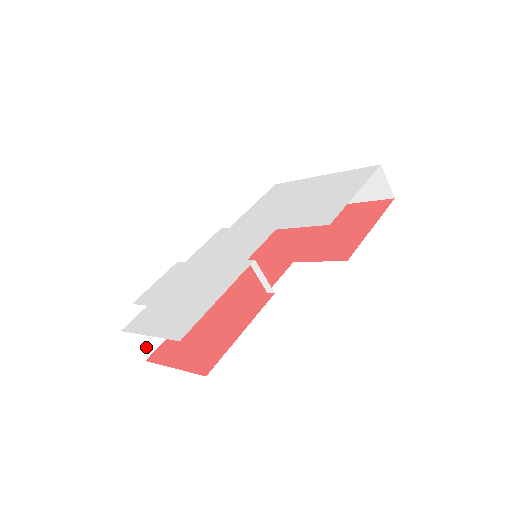
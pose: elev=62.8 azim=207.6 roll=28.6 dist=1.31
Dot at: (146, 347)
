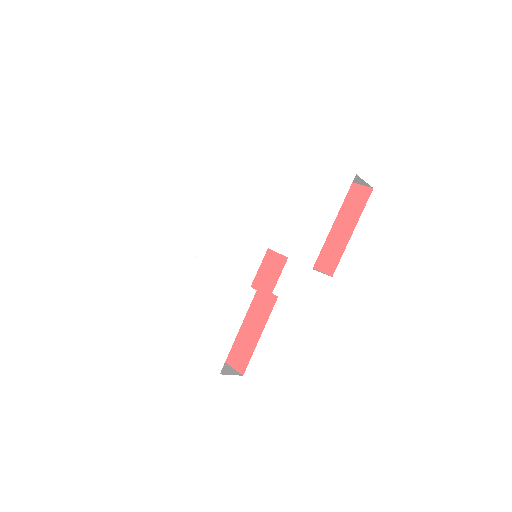
Dot at: occluded
